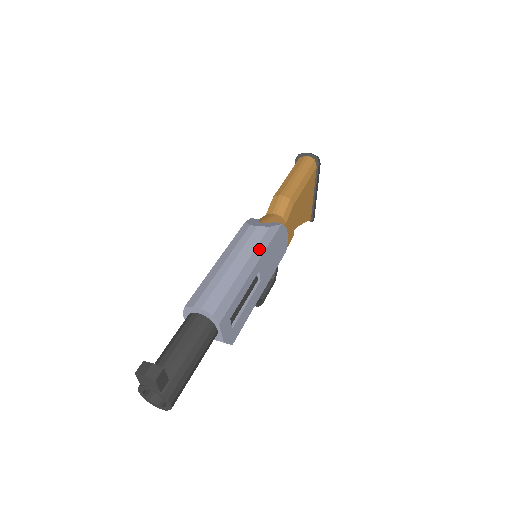
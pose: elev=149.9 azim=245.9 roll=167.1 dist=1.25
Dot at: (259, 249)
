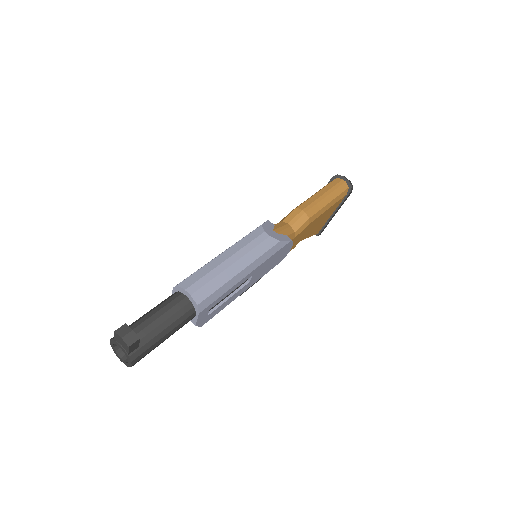
Dot at: (262, 258)
